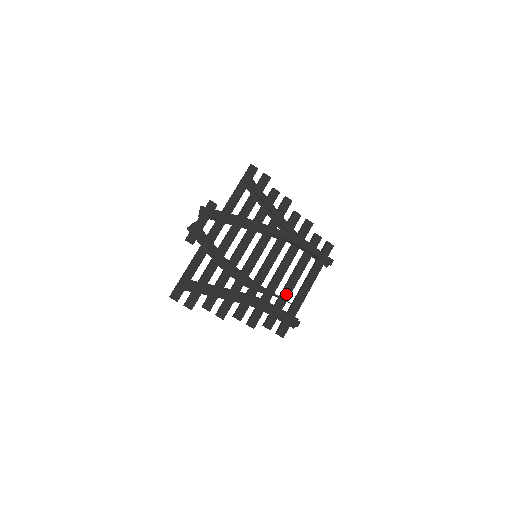
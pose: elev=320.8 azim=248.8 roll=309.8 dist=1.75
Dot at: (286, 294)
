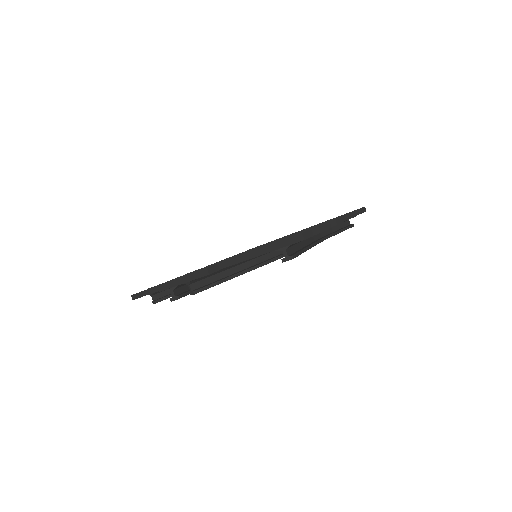
Dot at: occluded
